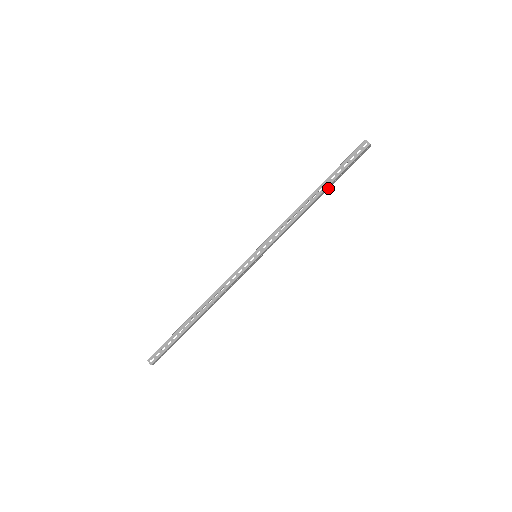
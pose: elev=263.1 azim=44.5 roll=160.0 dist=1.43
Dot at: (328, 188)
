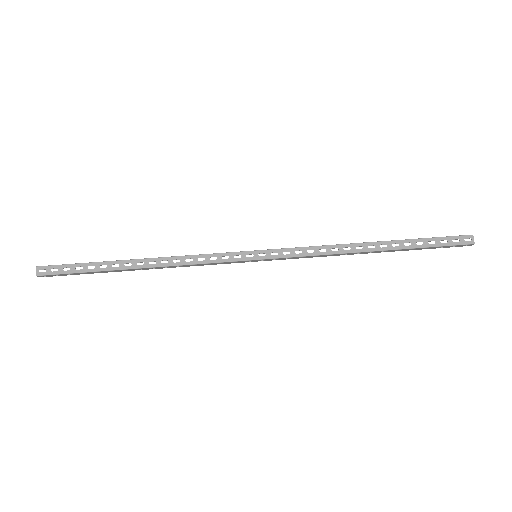
Dot at: (392, 250)
